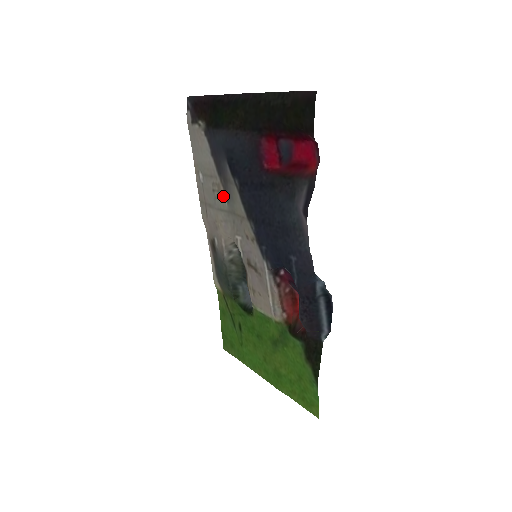
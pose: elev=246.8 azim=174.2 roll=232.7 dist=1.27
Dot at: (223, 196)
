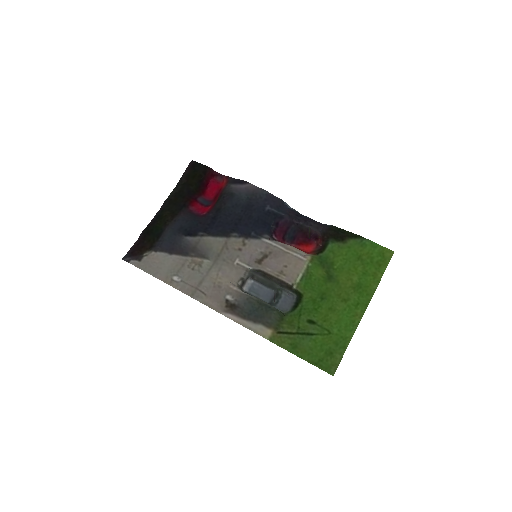
Dot at: (202, 261)
